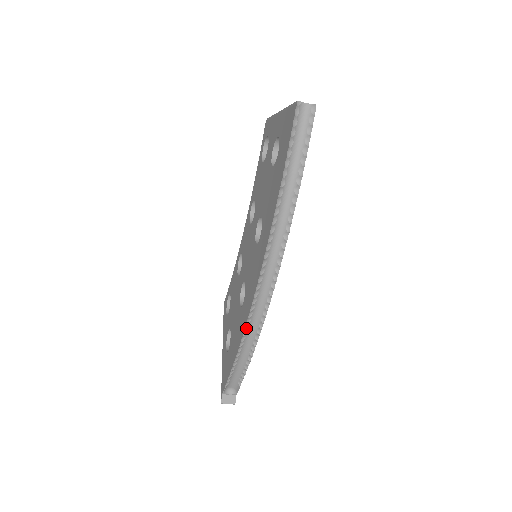
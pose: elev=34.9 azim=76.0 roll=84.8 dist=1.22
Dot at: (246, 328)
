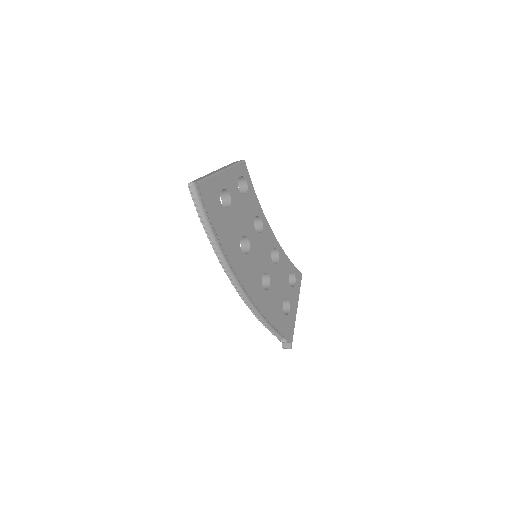
Dot at: (249, 307)
